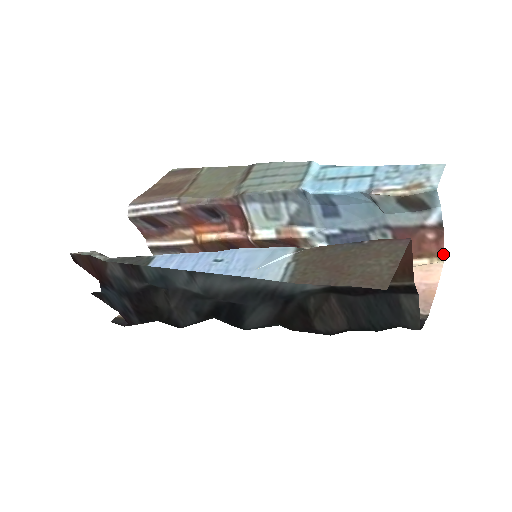
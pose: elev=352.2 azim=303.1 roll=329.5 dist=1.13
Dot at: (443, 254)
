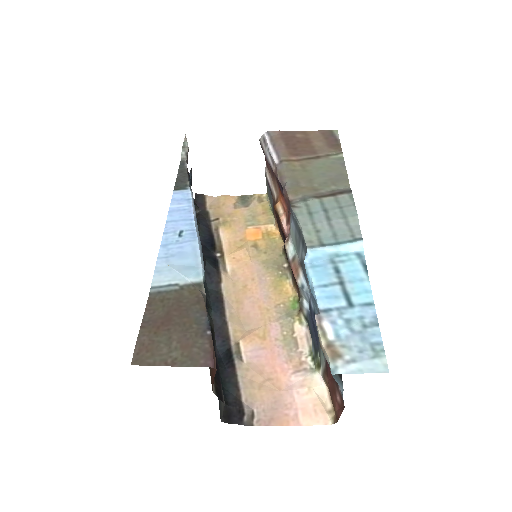
Dot at: (337, 420)
